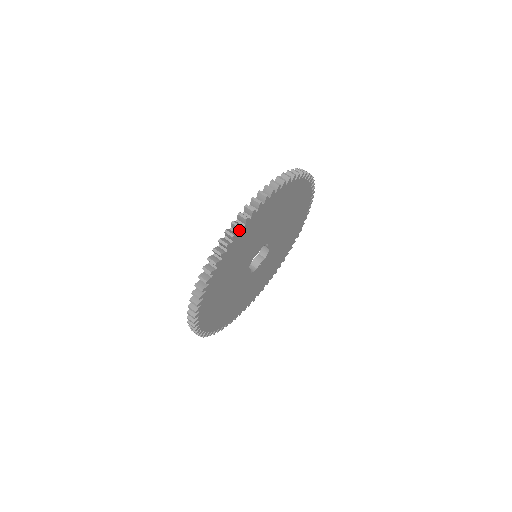
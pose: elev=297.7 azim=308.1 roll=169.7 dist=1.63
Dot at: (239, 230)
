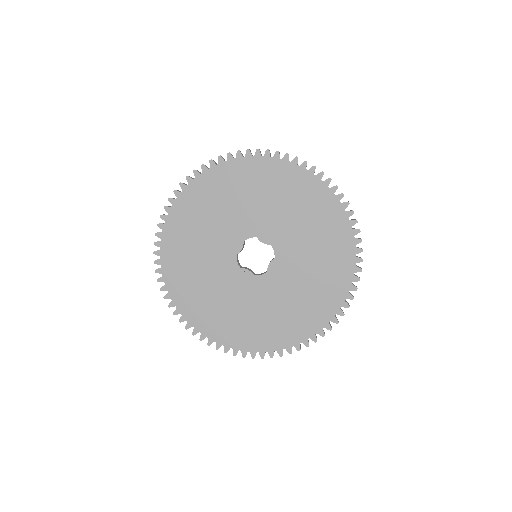
Dot at: (294, 159)
